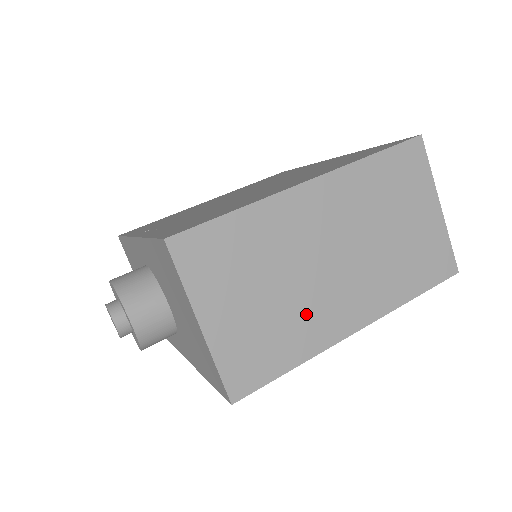
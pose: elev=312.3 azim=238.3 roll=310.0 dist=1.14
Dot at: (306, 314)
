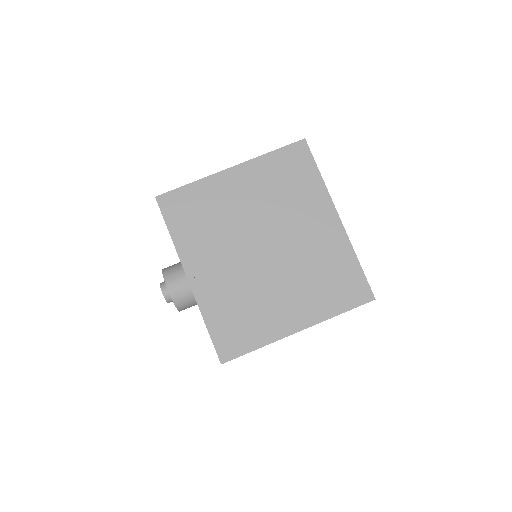
Dot at: occluded
